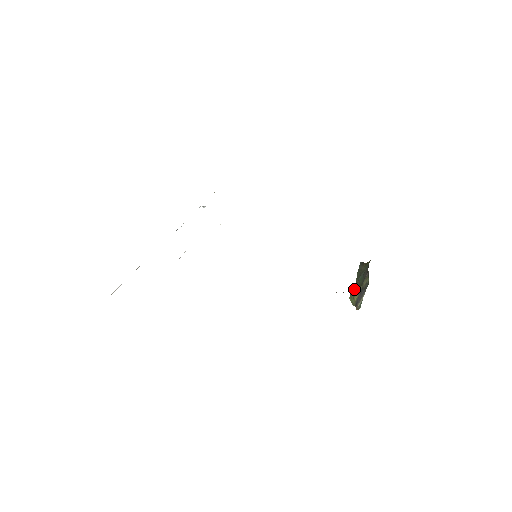
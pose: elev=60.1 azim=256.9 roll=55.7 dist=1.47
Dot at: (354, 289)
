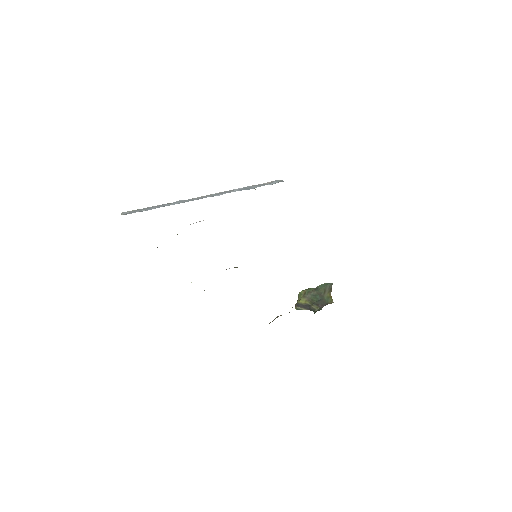
Dot at: (308, 294)
